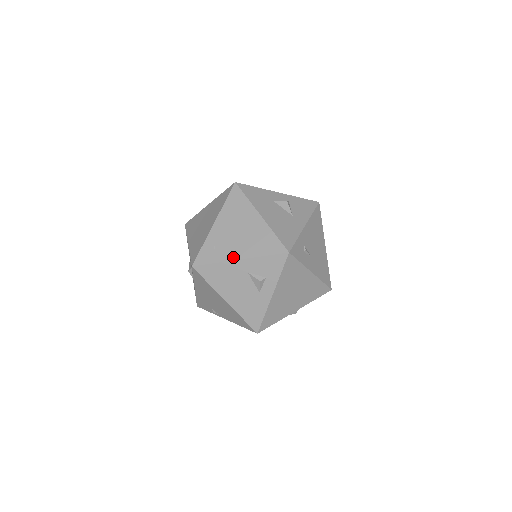
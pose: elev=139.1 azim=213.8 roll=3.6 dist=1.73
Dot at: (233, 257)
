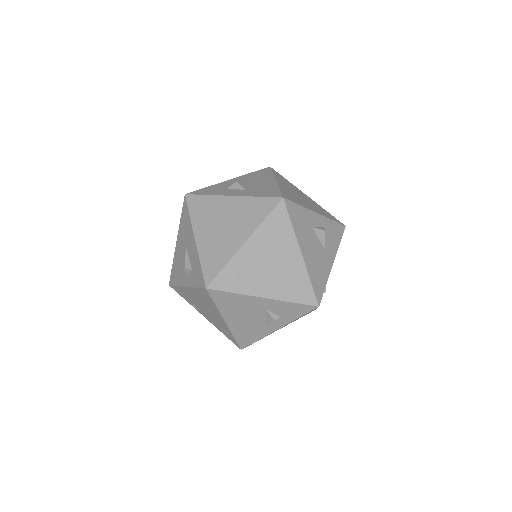
Dot at: (258, 293)
